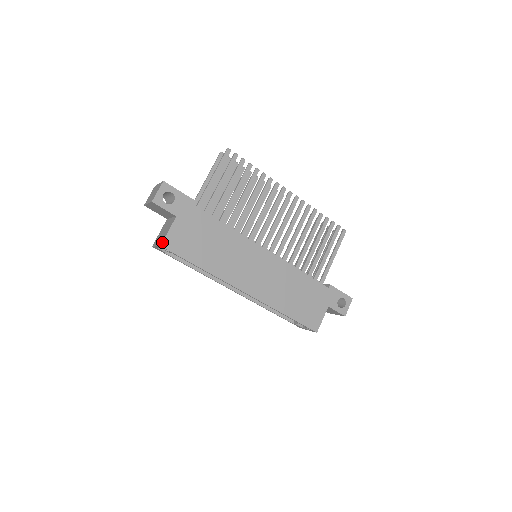
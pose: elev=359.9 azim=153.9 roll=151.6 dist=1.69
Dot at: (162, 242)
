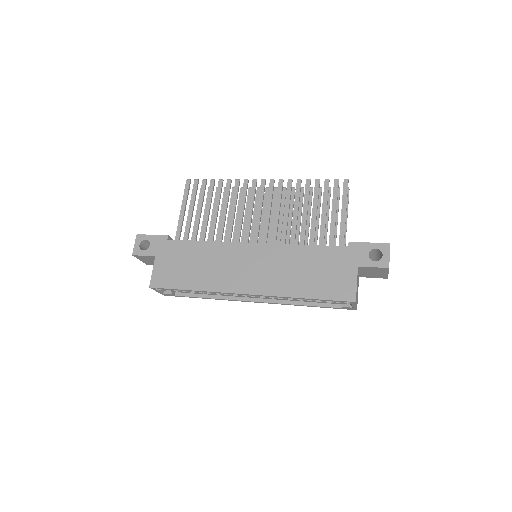
Dot at: (150, 283)
